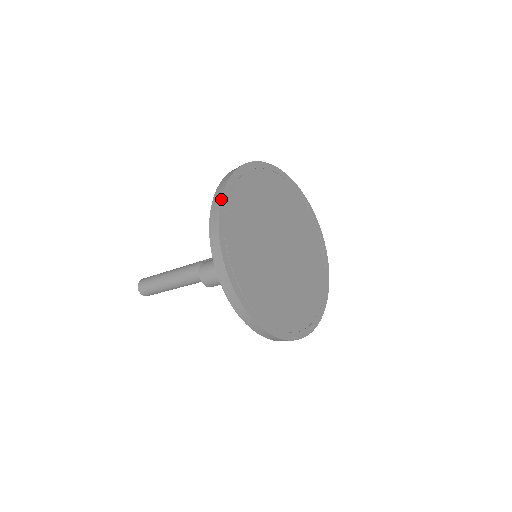
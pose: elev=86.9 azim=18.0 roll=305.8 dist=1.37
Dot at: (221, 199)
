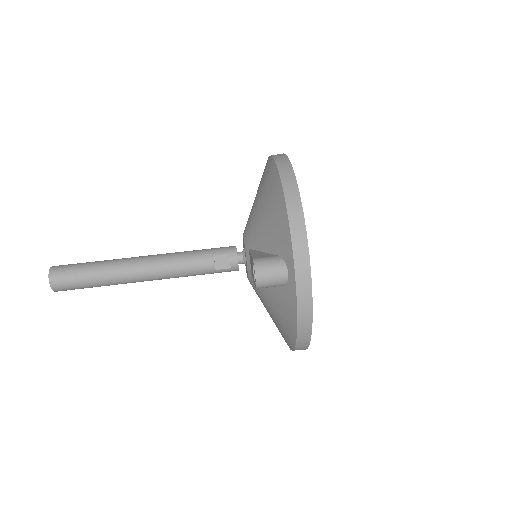
Dot at: occluded
